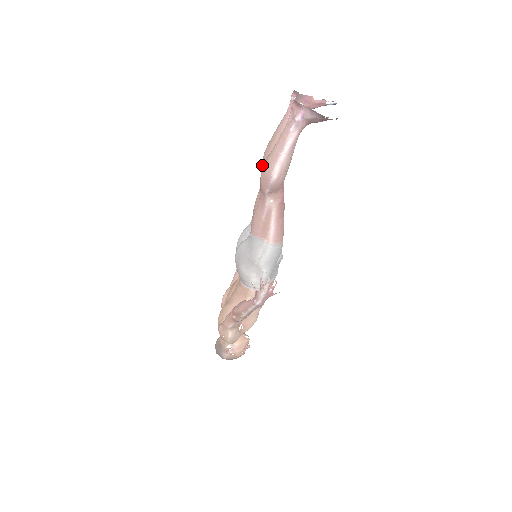
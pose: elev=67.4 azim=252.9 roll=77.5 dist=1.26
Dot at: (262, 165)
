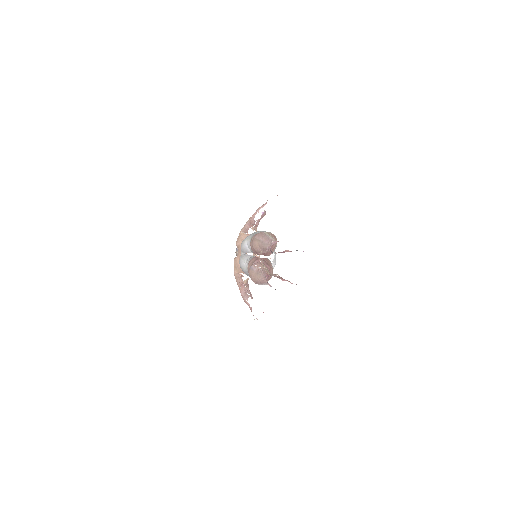
Dot at: (252, 246)
